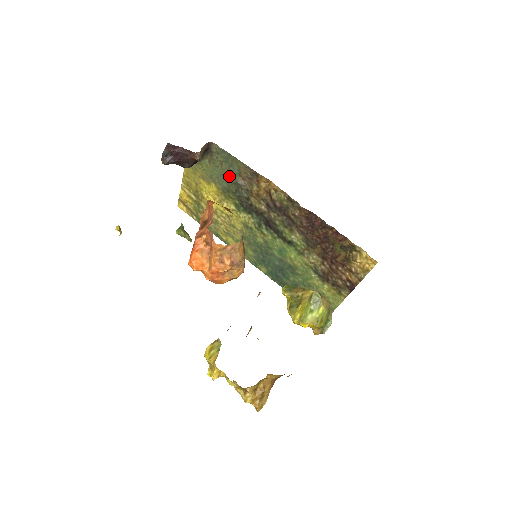
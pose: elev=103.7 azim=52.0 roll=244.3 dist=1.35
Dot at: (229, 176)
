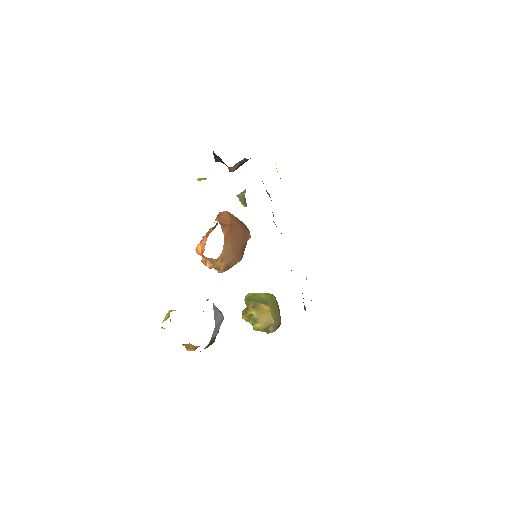
Dot at: occluded
